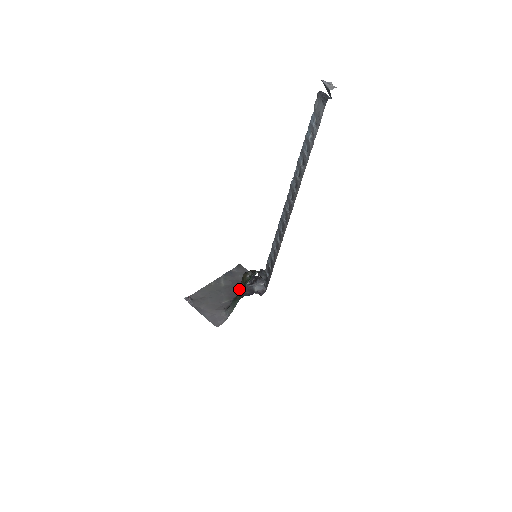
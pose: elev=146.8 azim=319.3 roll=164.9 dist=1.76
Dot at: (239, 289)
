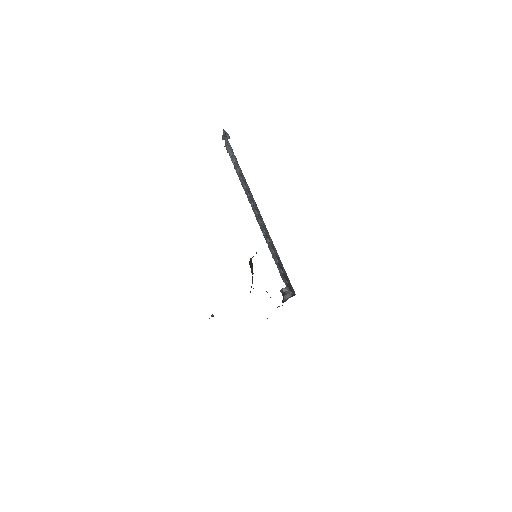
Dot at: occluded
